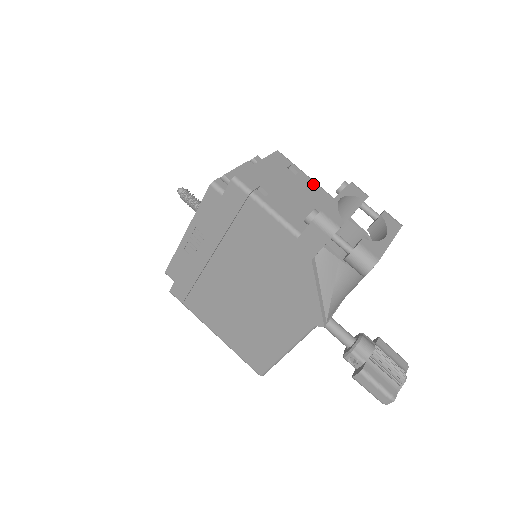
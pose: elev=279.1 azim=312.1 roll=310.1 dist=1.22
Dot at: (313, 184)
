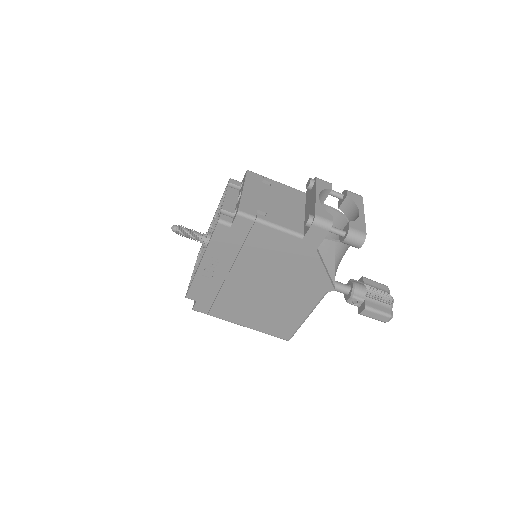
Dot at: (285, 187)
